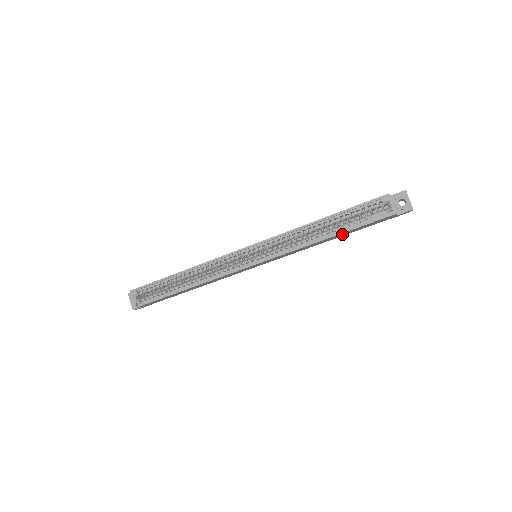
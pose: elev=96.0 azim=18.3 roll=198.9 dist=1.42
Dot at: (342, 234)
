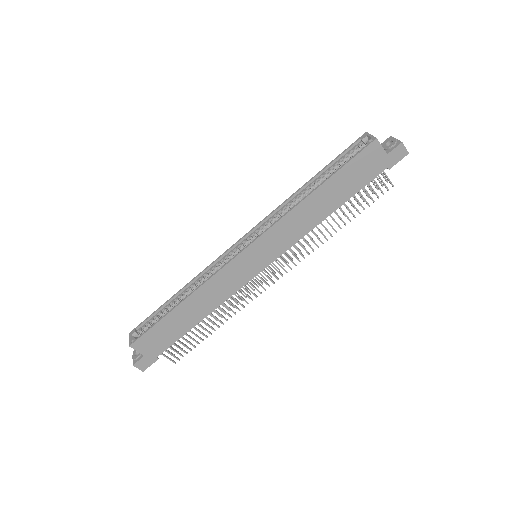
Dot at: (334, 190)
